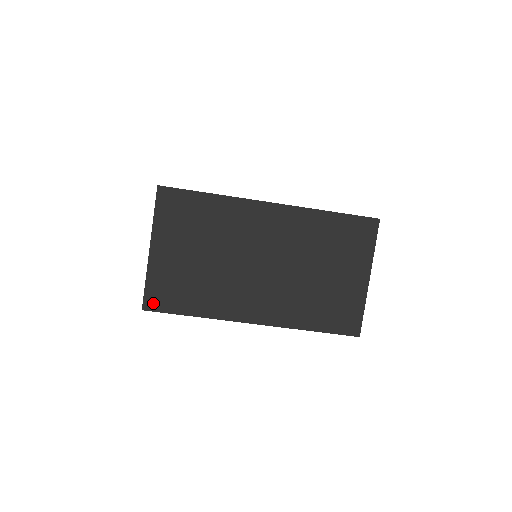
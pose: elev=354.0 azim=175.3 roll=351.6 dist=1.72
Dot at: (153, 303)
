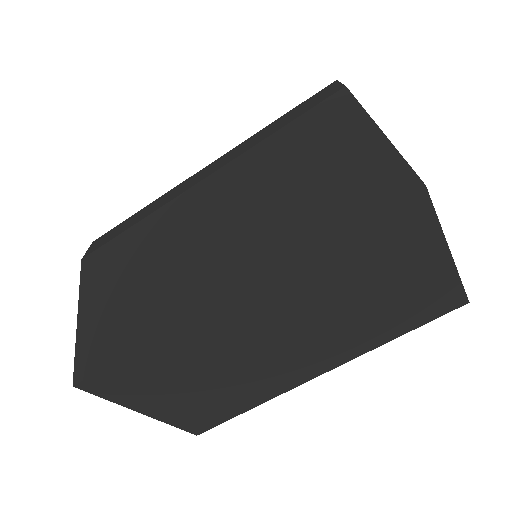
Dot at: (201, 428)
